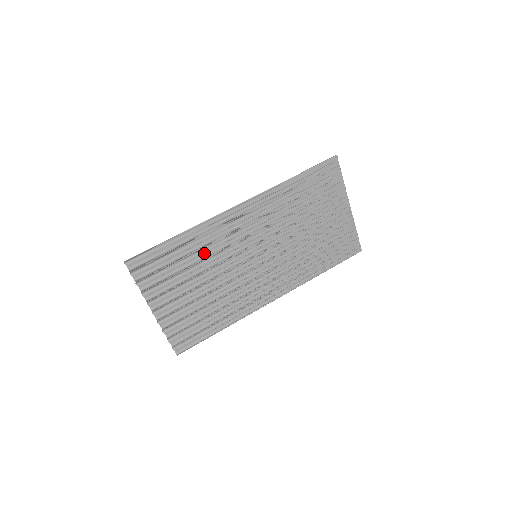
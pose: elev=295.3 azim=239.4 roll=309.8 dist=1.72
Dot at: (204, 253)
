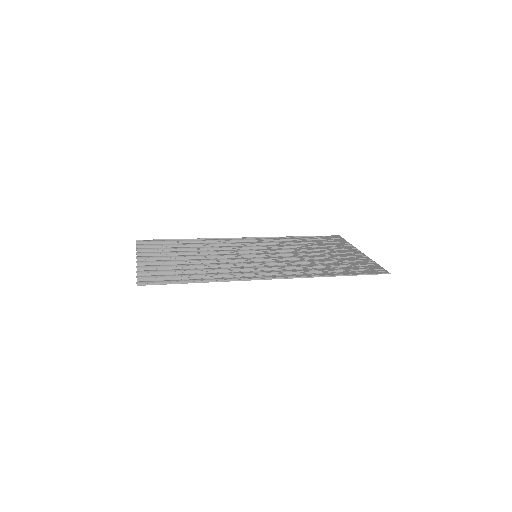
Dot at: occluded
